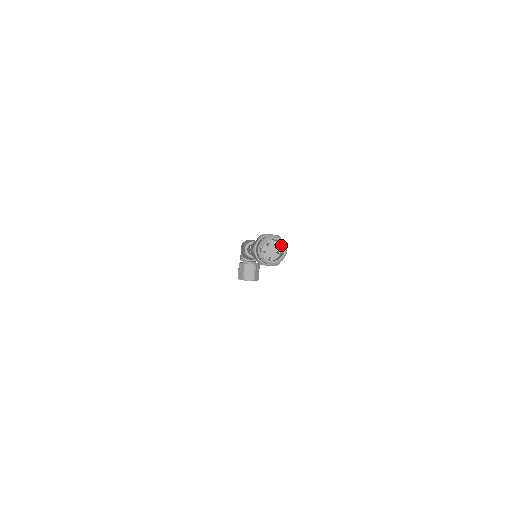
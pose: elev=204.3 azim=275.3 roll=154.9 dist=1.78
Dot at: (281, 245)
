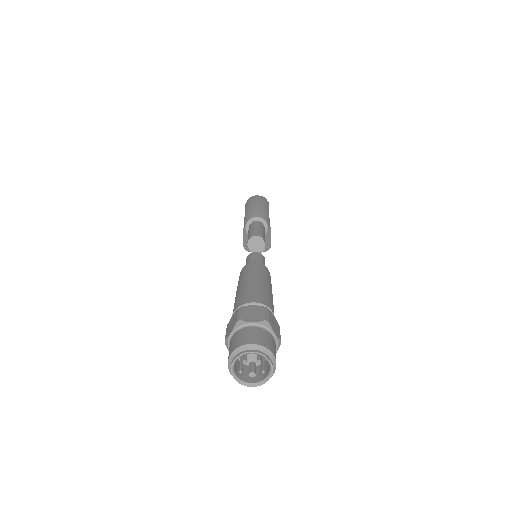
Dot at: (267, 354)
